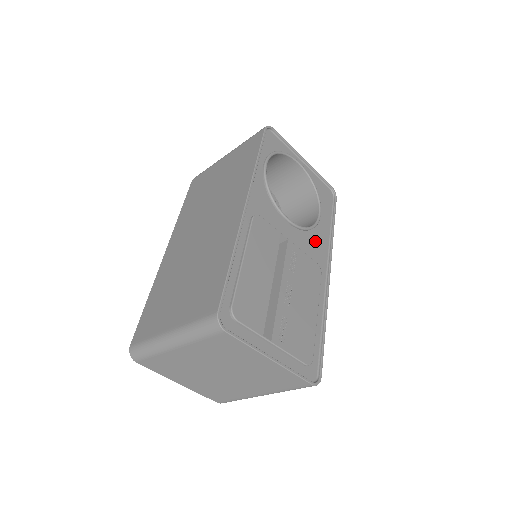
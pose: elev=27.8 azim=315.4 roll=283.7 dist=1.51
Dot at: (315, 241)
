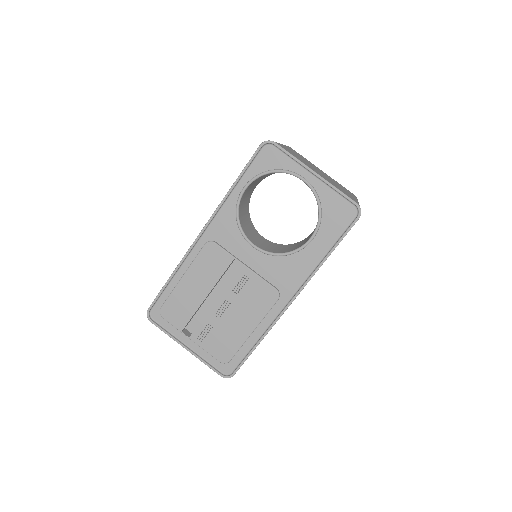
Dot at: (289, 267)
